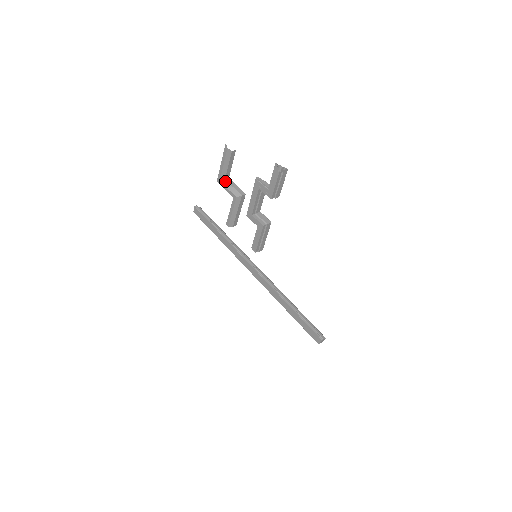
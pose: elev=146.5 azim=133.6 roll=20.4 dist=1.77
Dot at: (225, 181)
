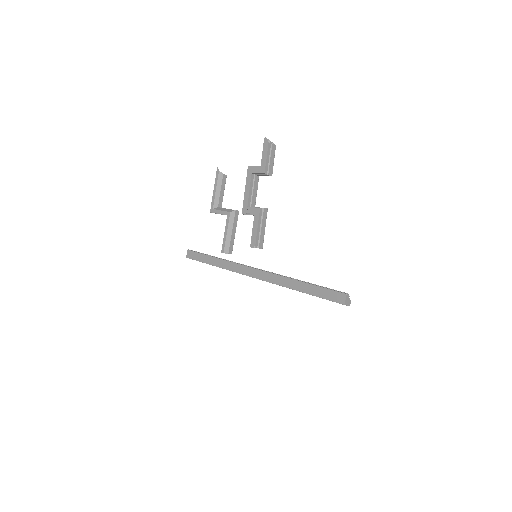
Dot at: (218, 208)
